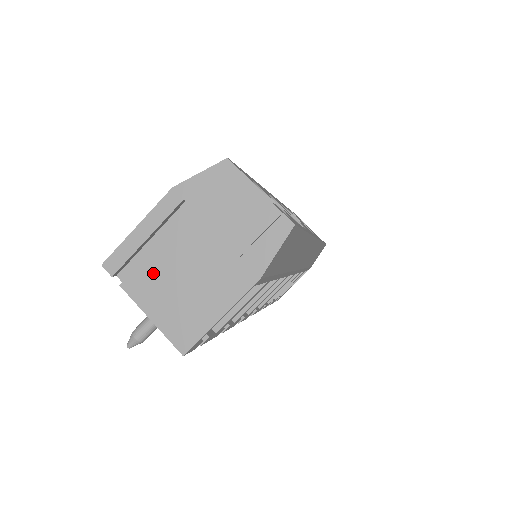
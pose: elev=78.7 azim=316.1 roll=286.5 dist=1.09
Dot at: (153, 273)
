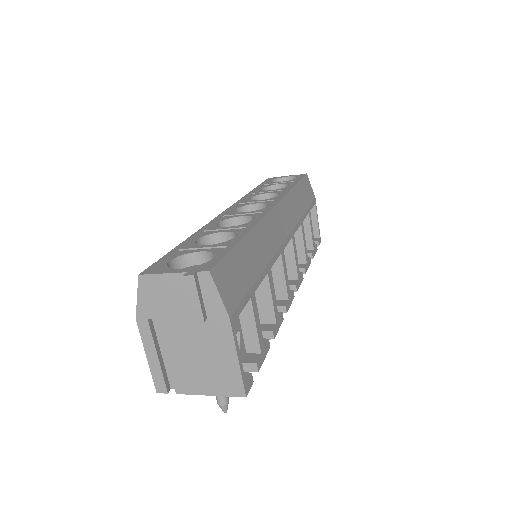
Dot at: (182, 371)
